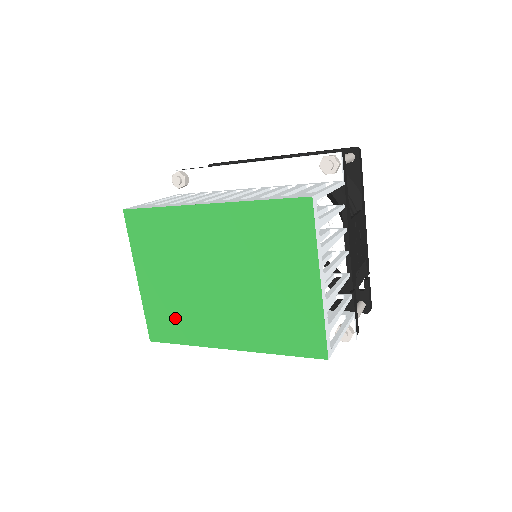
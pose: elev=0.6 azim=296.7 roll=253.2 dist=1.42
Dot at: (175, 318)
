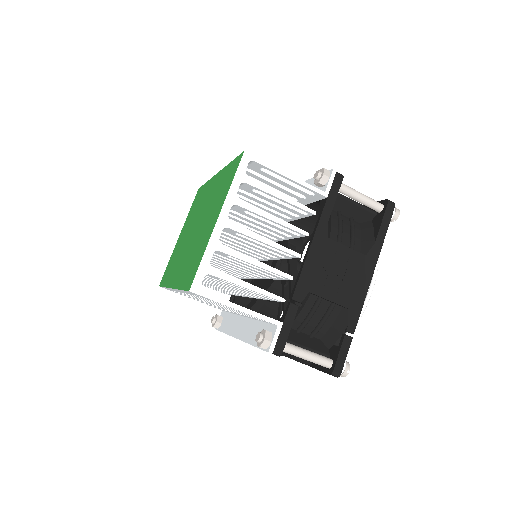
Dot at: (172, 265)
